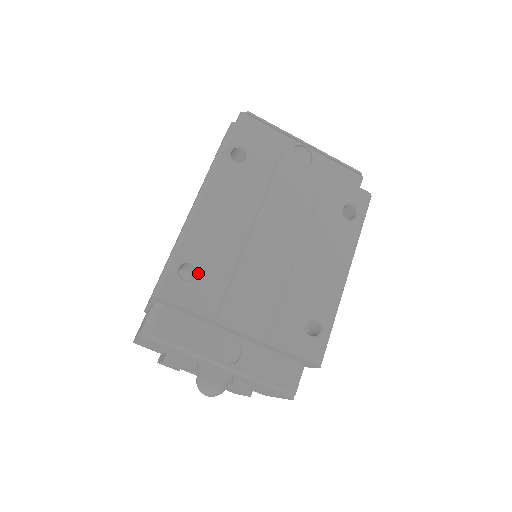
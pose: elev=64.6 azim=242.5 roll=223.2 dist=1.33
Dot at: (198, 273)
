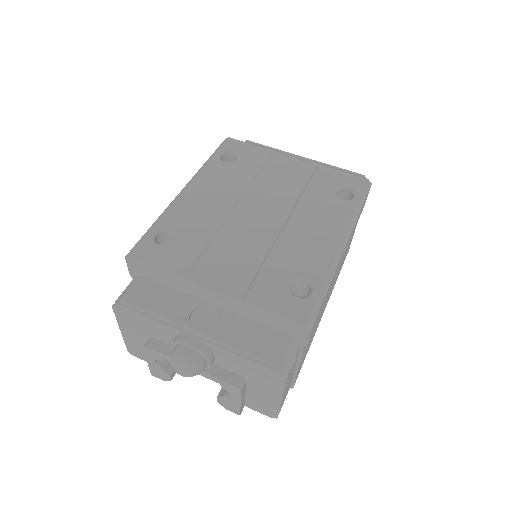
Dot at: (174, 239)
